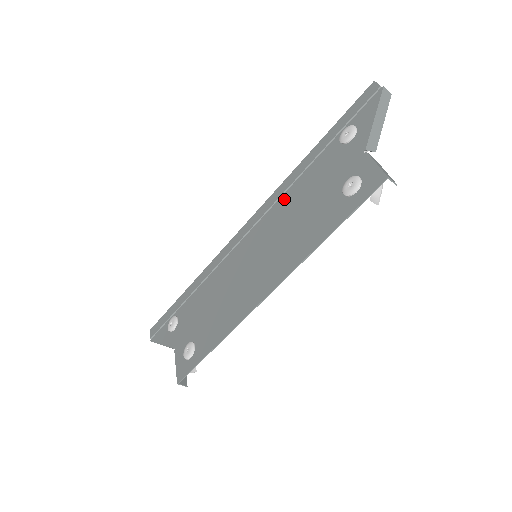
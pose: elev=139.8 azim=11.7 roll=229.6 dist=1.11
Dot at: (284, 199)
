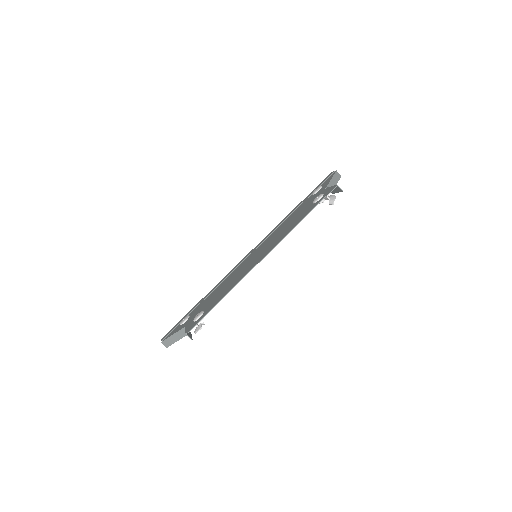
Dot at: (277, 229)
